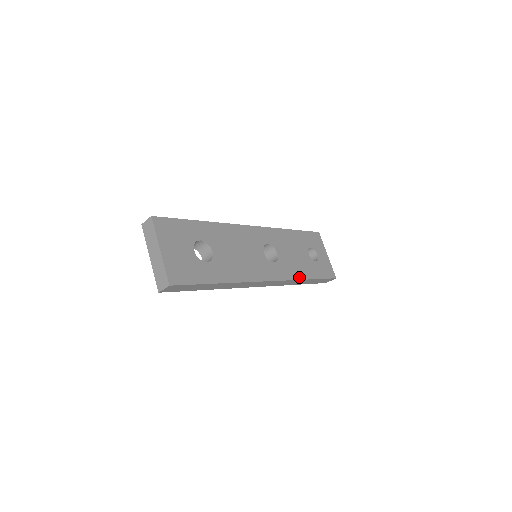
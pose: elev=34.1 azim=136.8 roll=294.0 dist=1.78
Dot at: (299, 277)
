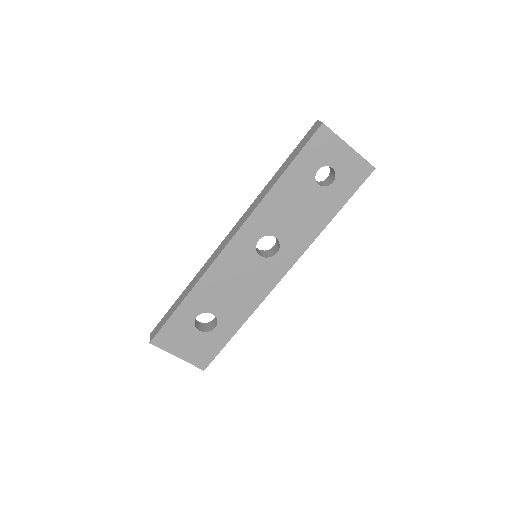
Dot at: (316, 233)
